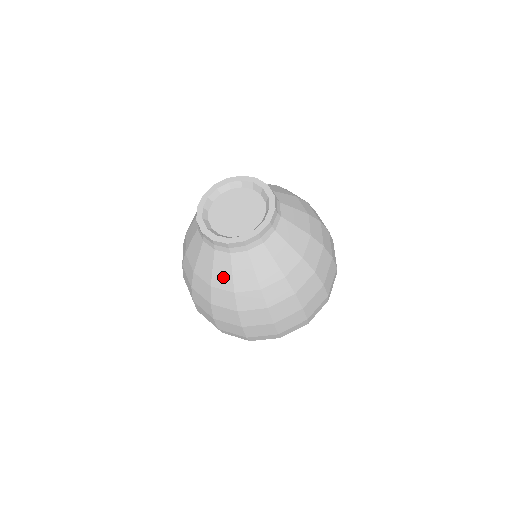
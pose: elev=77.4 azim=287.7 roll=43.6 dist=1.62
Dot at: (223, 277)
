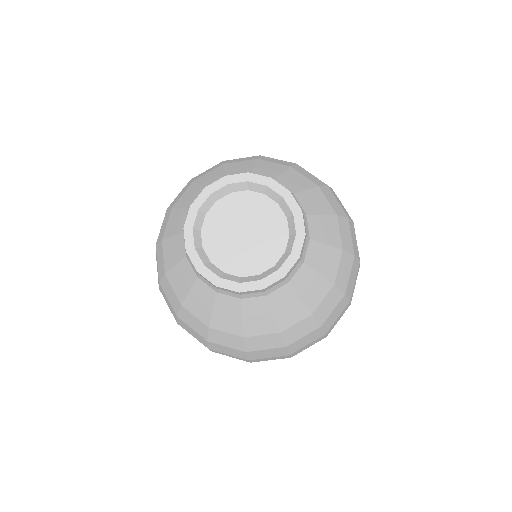
Dot at: (228, 321)
